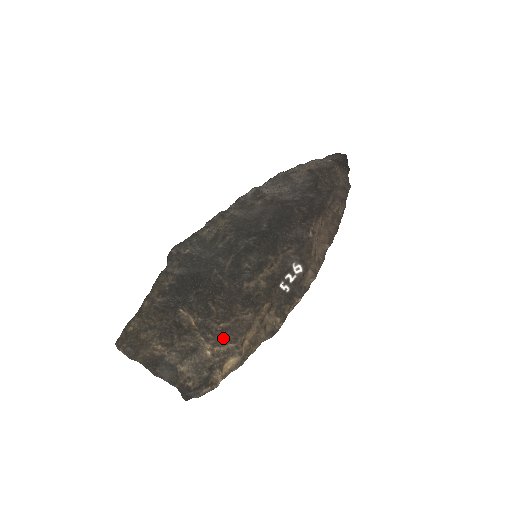
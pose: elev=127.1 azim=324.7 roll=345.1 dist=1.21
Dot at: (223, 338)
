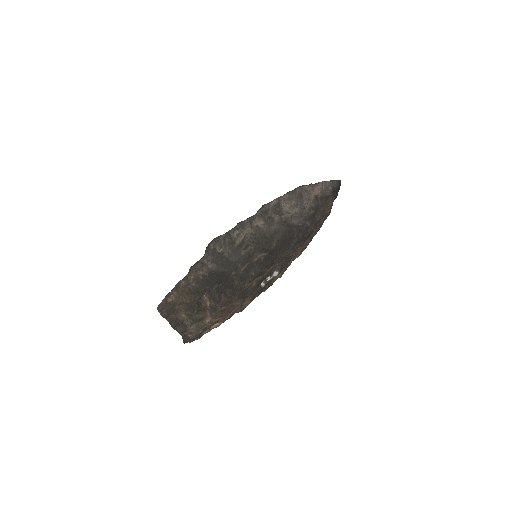
Dot at: (220, 315)
